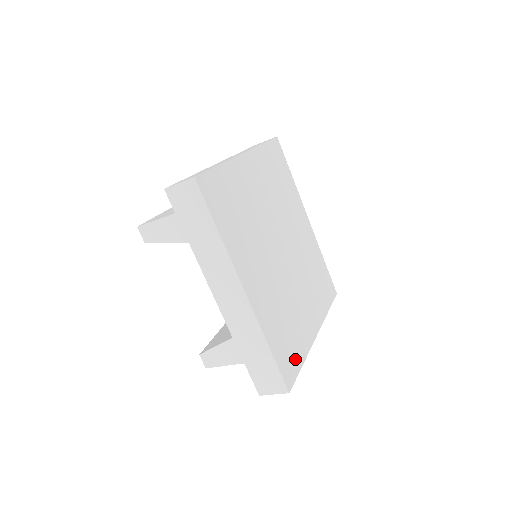
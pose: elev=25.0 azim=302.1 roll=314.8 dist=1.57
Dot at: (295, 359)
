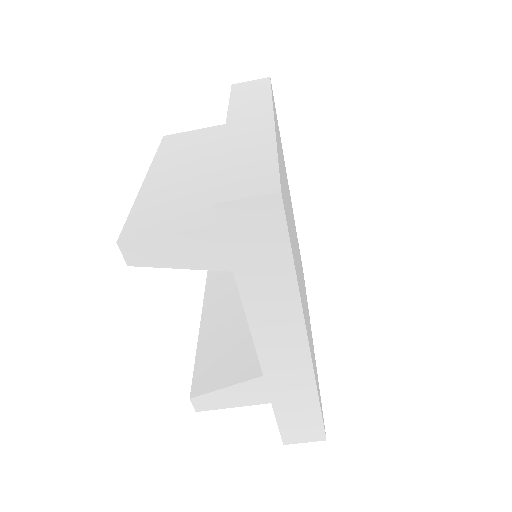
Dot at: (319, 391)
